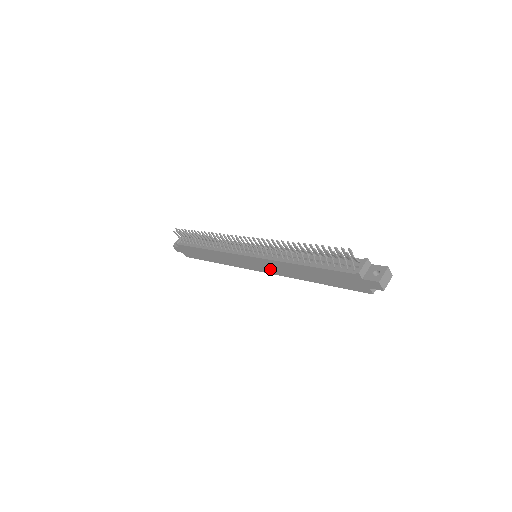
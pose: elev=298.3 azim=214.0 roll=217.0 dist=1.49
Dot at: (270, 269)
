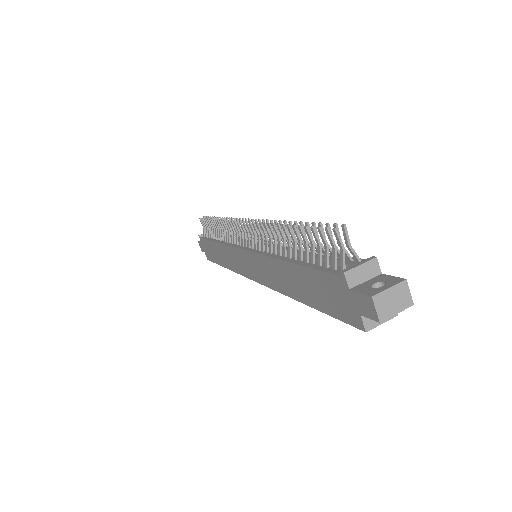
Dot at: (260, 274)
